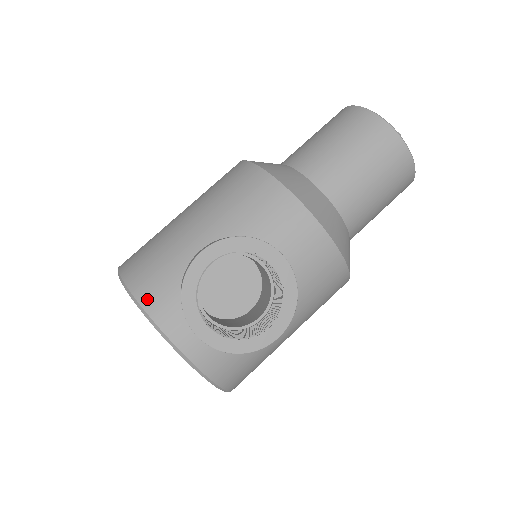
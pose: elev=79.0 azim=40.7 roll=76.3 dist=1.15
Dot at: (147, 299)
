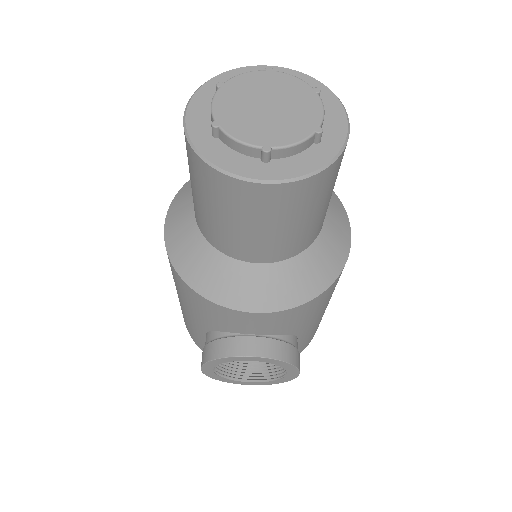
Dot at: occluded
